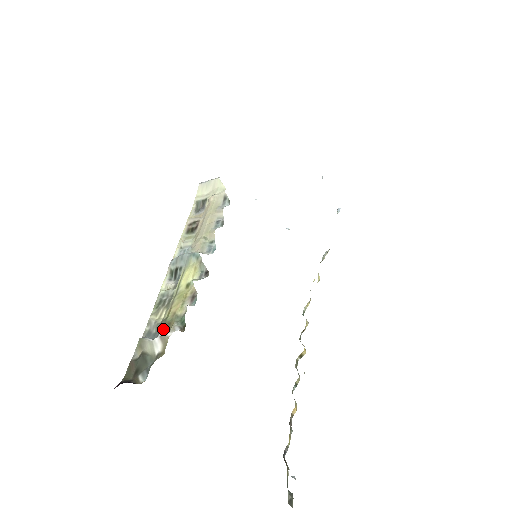
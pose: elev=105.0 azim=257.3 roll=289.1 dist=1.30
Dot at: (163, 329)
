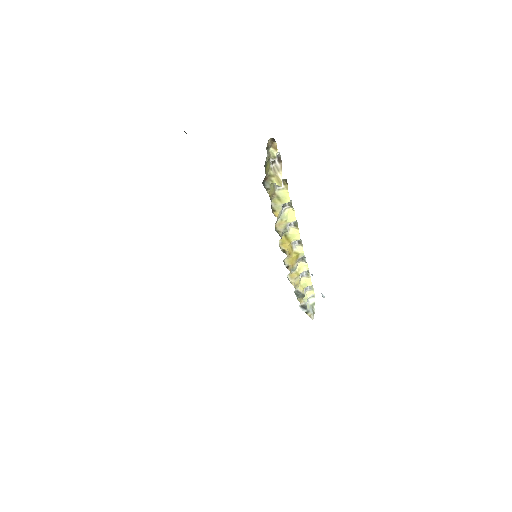
Dot at: occluded
